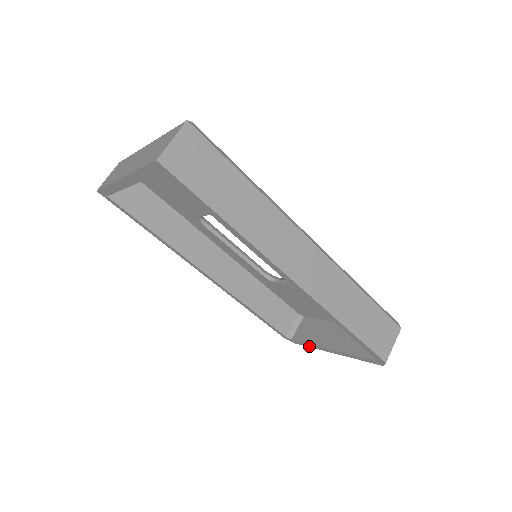
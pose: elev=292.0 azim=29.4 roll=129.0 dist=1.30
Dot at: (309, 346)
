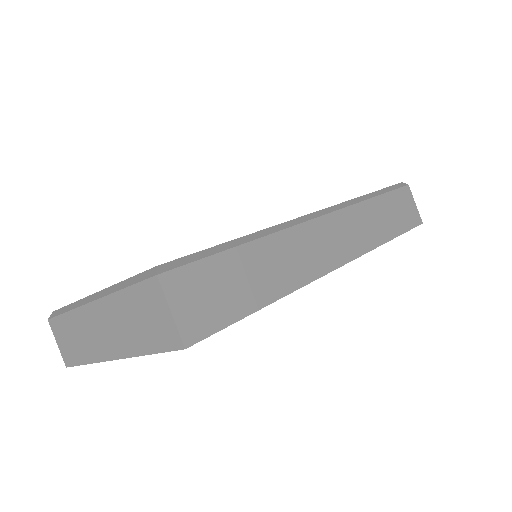
Dot at: occluded
